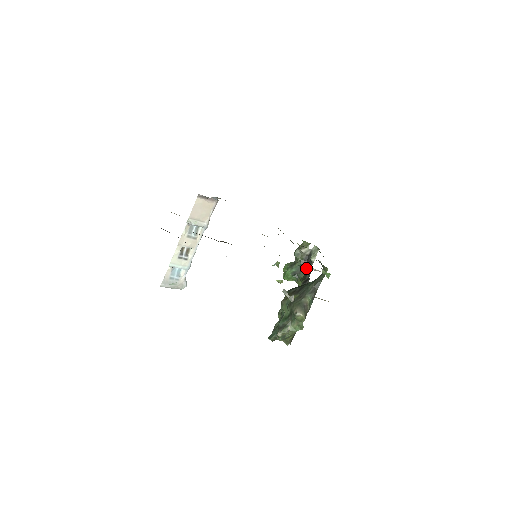
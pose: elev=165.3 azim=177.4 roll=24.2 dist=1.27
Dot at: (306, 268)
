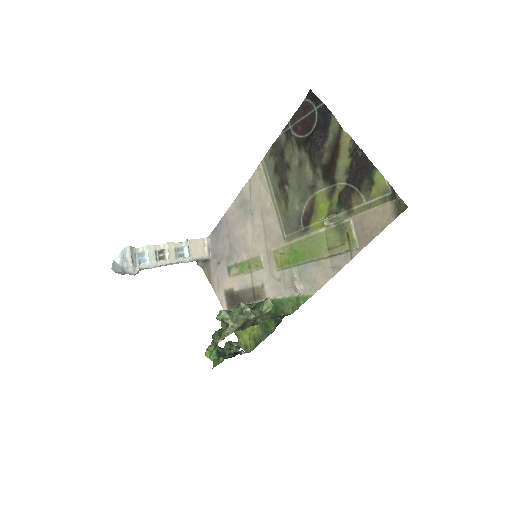
Dot at: (232, 356)
